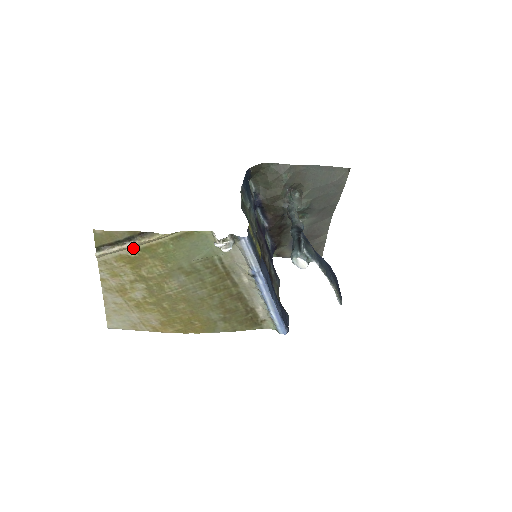
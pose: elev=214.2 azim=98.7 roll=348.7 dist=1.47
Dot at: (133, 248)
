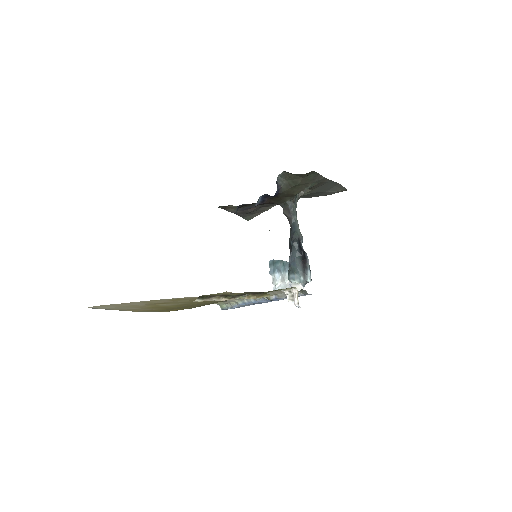
Dot at: occluded
